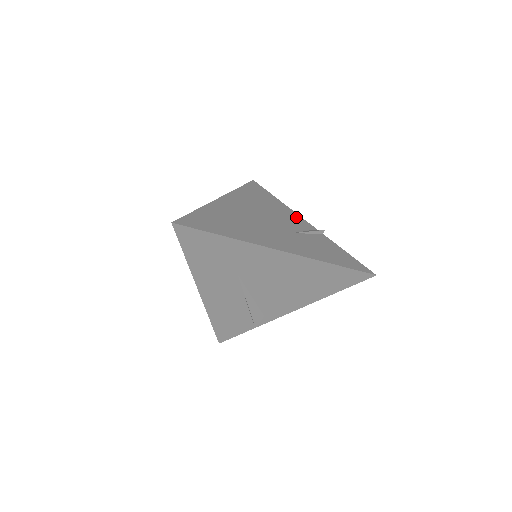
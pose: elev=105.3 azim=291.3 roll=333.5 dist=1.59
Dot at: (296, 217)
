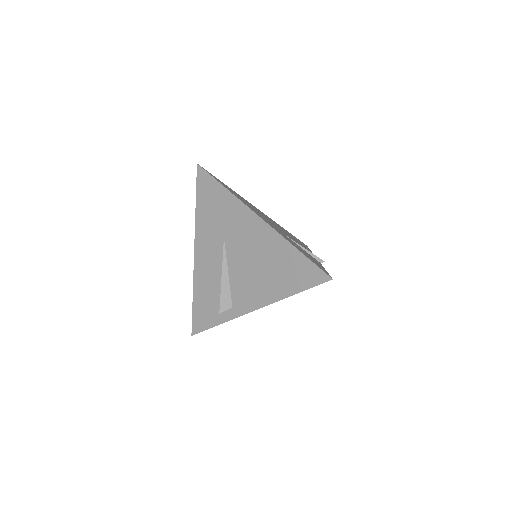
Dot at: occluded
